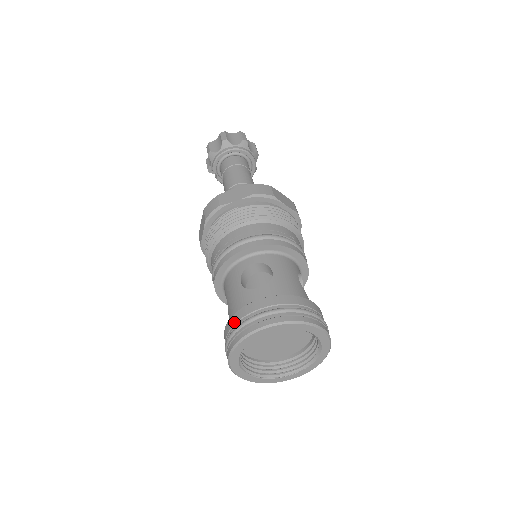
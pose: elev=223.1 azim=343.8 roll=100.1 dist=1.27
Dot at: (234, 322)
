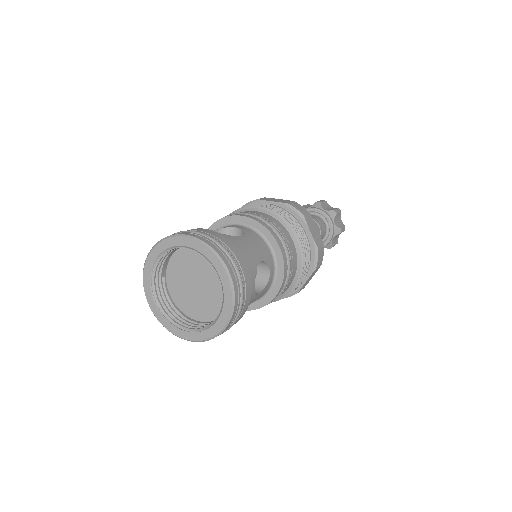
Dot at: occluded
